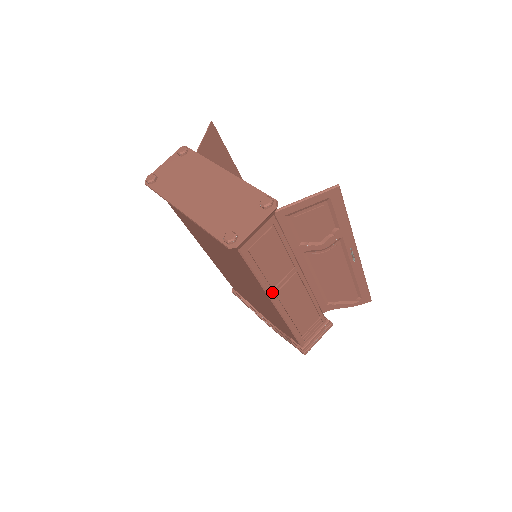
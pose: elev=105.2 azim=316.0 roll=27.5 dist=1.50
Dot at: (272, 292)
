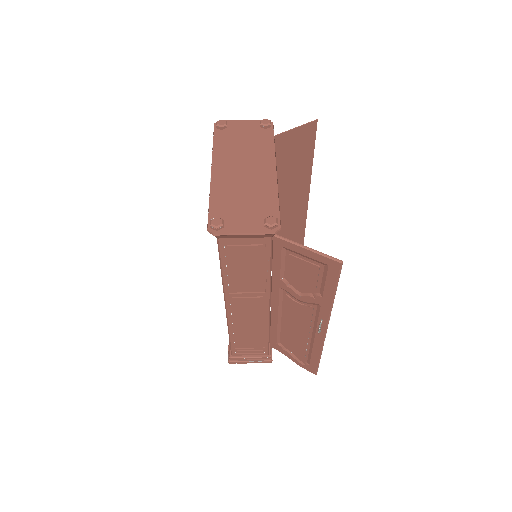
Dot at: (229, 294)
